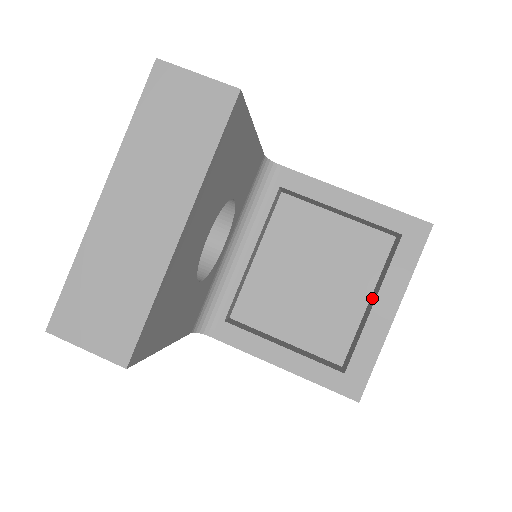
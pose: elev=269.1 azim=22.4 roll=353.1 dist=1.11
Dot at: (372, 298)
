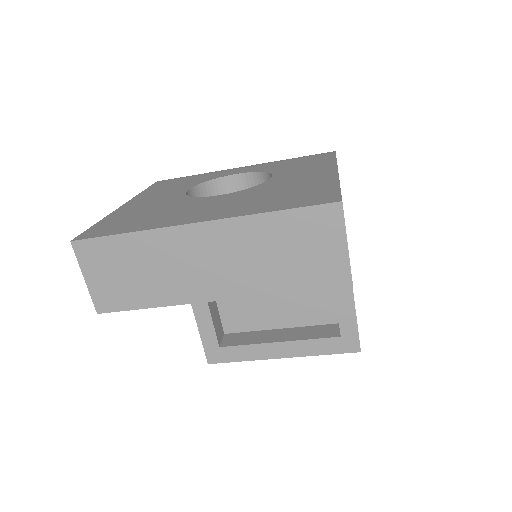
Dot at: (284, 333)
